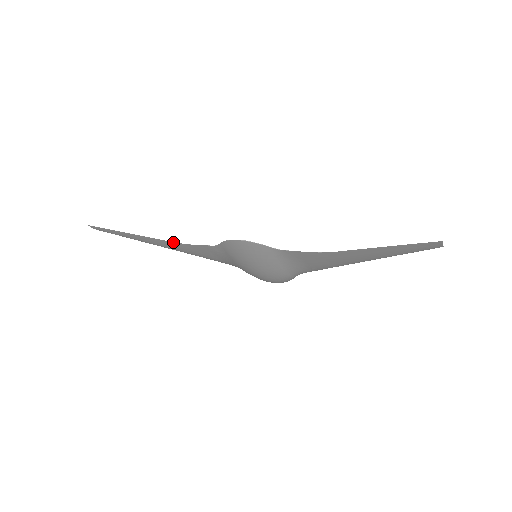
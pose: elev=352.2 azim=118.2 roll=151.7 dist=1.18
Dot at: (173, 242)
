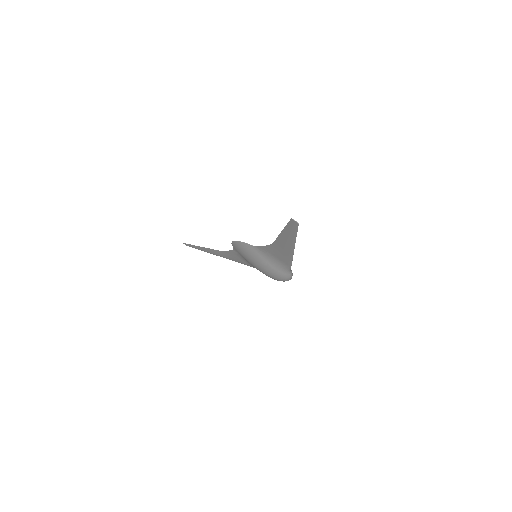
Dot at: occluded
